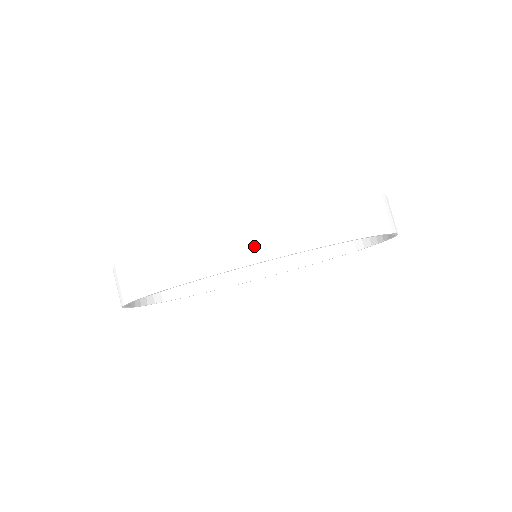
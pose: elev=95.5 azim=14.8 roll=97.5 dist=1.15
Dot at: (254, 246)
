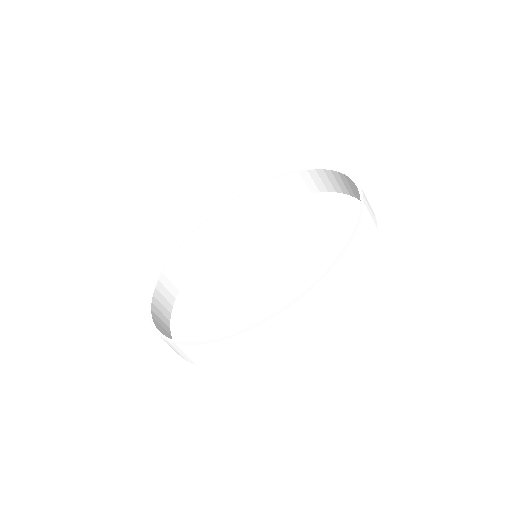
Dot at: (235, 356)
